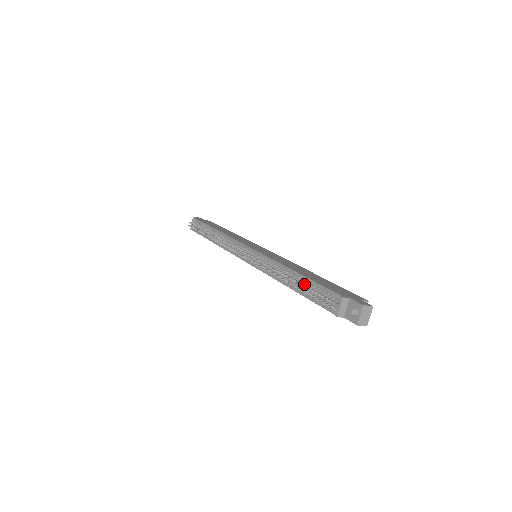
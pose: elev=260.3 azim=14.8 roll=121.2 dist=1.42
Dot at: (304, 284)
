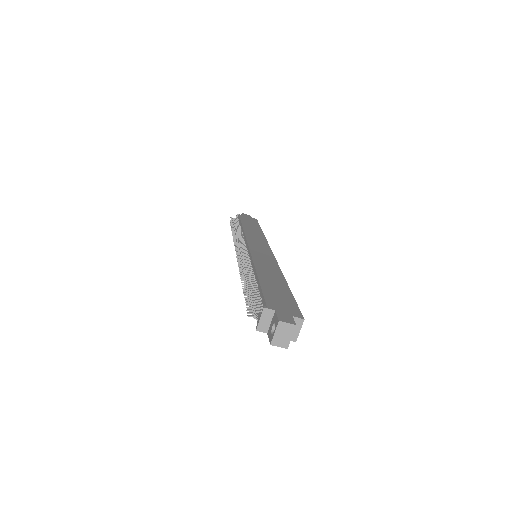
Dot at: (252, 288)
